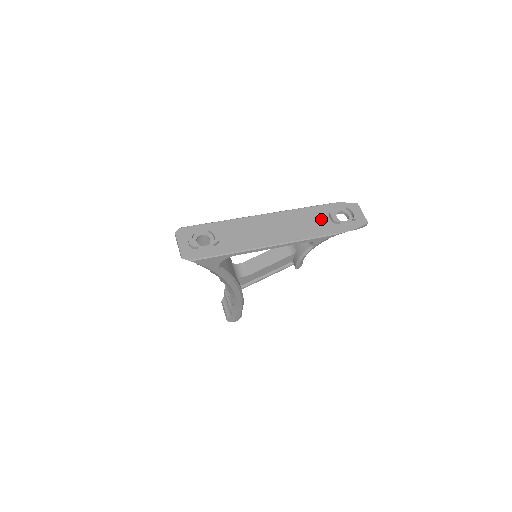
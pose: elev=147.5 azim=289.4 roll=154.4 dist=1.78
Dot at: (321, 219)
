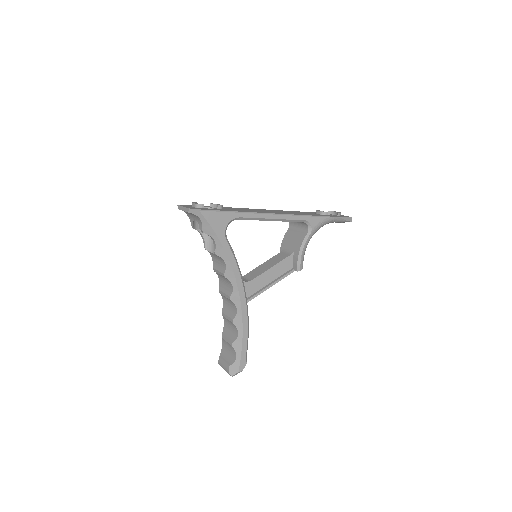
Dot at: (310, 213)
